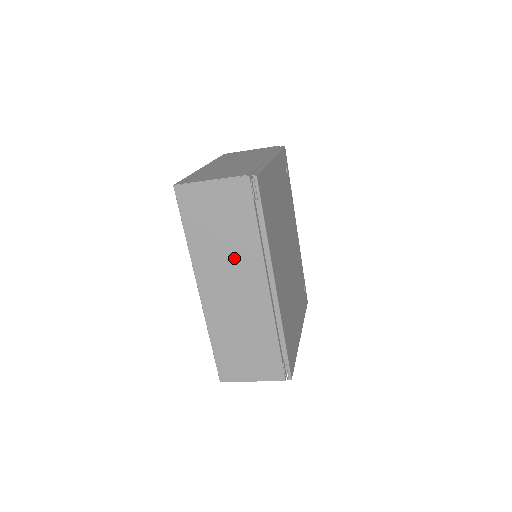
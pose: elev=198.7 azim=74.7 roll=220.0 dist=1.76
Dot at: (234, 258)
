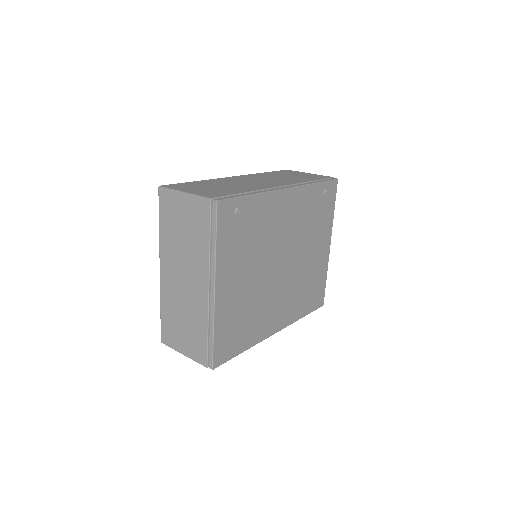
Dot at: occluded
